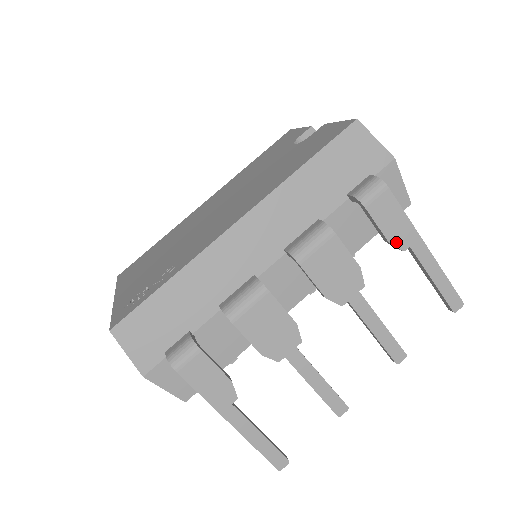
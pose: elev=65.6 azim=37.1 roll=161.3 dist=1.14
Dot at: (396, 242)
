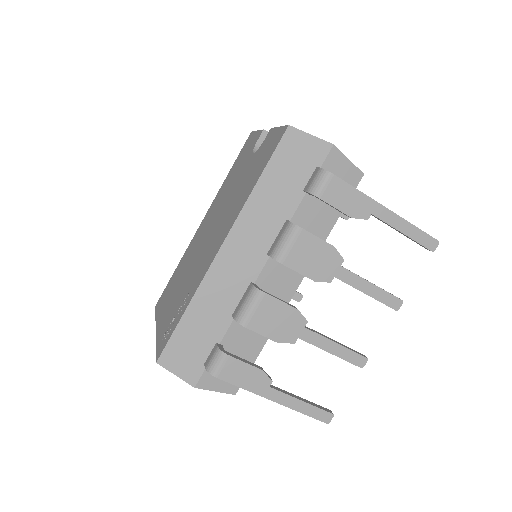
Dot at: (358, 215)
